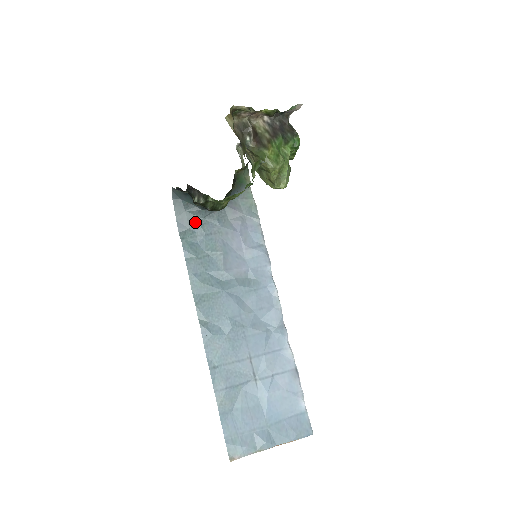
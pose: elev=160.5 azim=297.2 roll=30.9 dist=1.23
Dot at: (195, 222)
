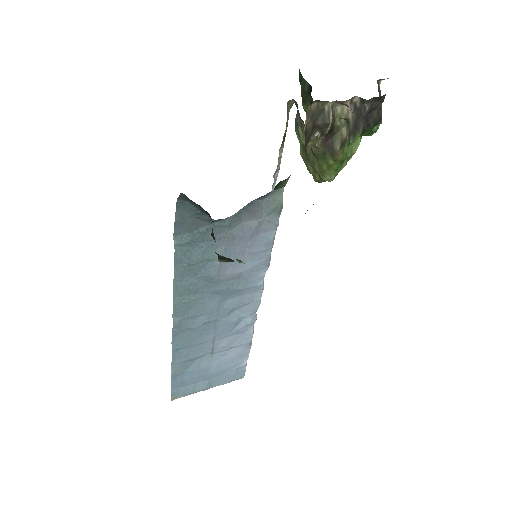
Dot at: (199, 227)
